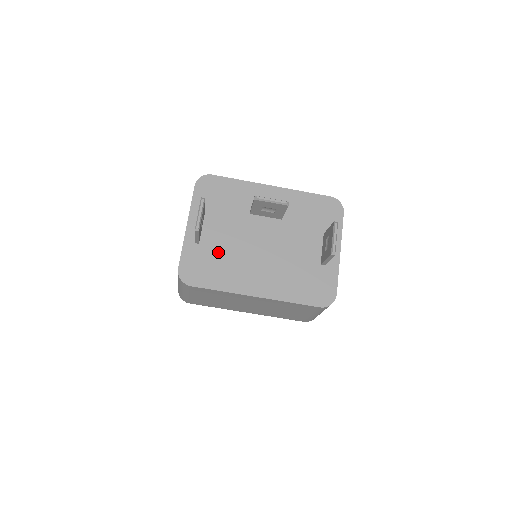
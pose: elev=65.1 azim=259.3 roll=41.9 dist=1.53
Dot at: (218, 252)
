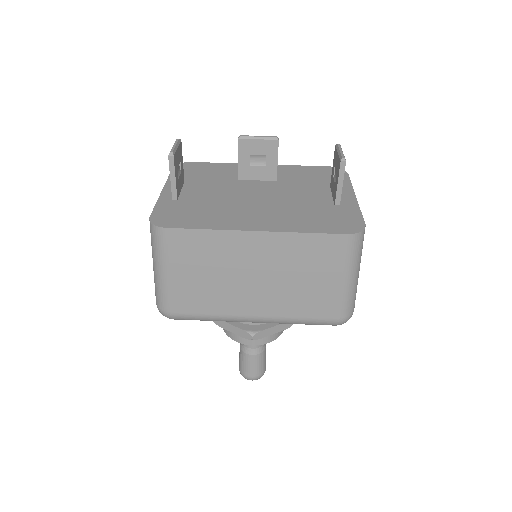
Dot at: (202, 203)
